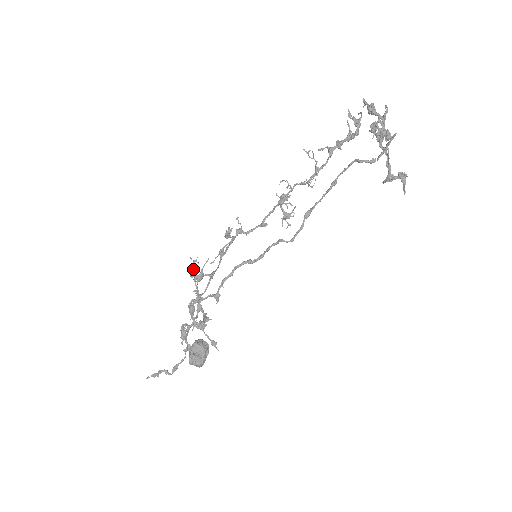
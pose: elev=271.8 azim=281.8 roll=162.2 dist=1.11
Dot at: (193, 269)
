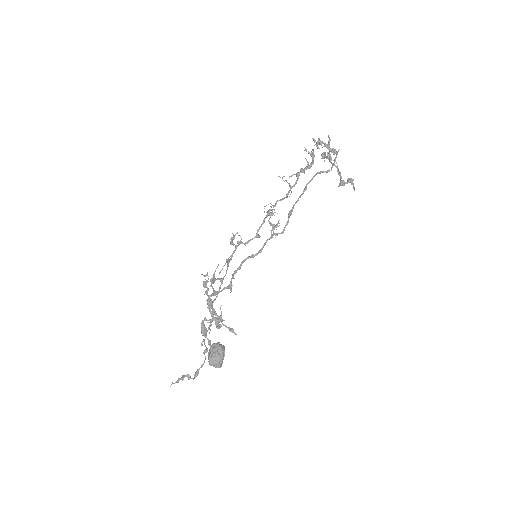
Dot at: occluded
